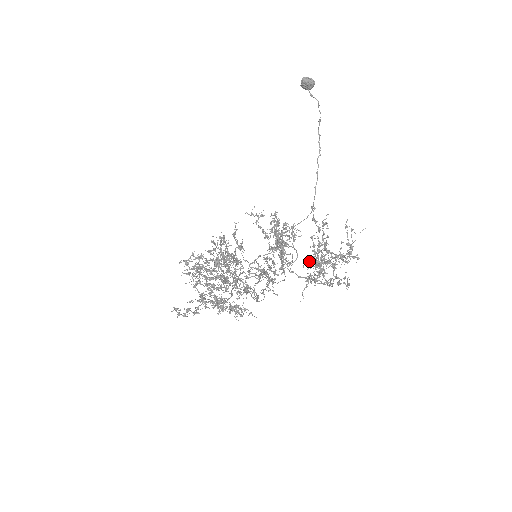
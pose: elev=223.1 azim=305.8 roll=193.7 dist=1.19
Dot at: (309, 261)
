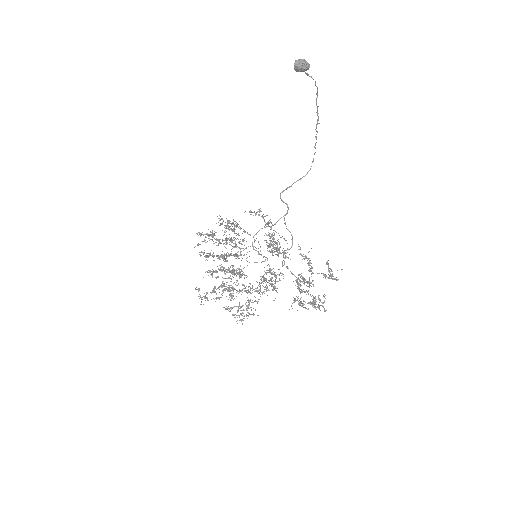
Dot at: (297, 281)
